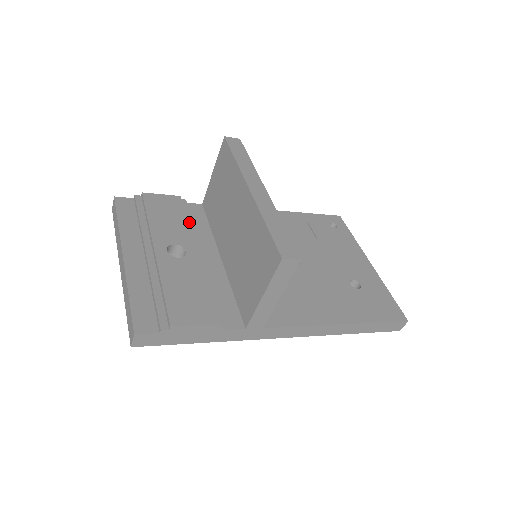
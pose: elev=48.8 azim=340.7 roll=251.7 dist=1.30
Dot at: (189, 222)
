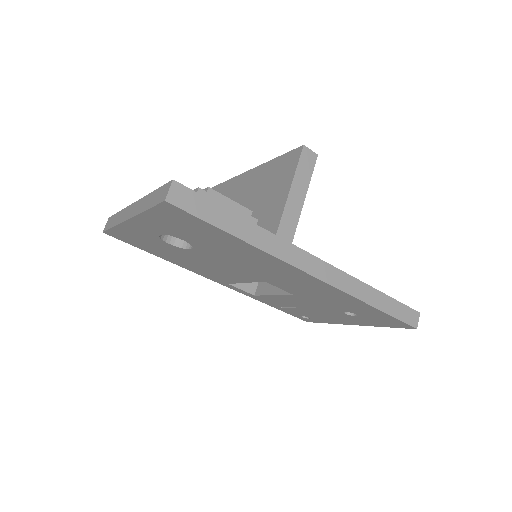
Dot at: occluded
